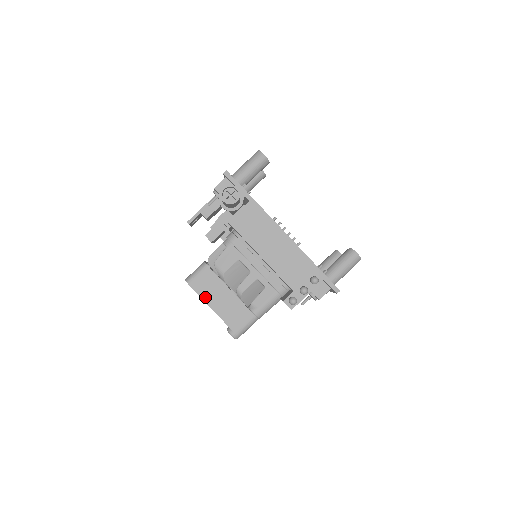
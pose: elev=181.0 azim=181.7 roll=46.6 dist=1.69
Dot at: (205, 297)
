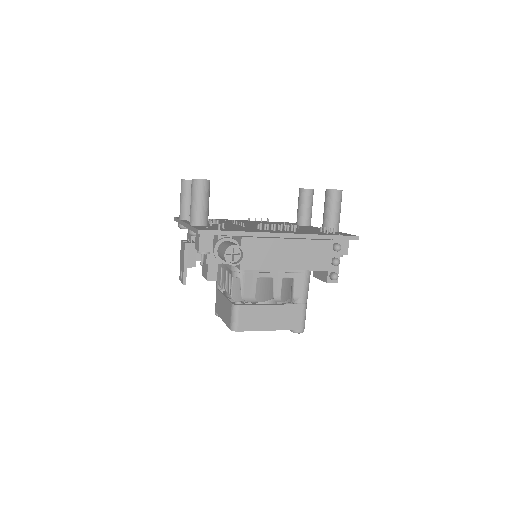
Dot at: (258, 328)
